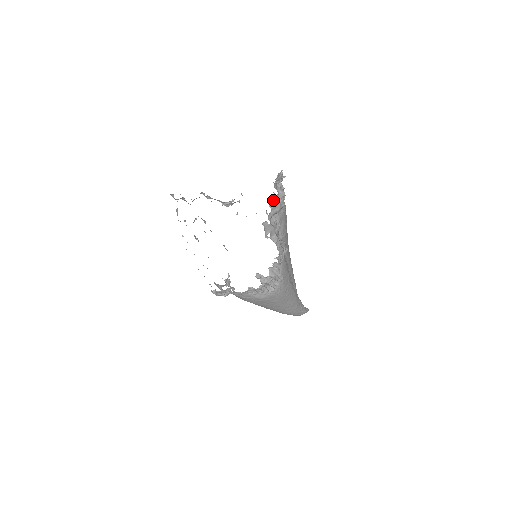
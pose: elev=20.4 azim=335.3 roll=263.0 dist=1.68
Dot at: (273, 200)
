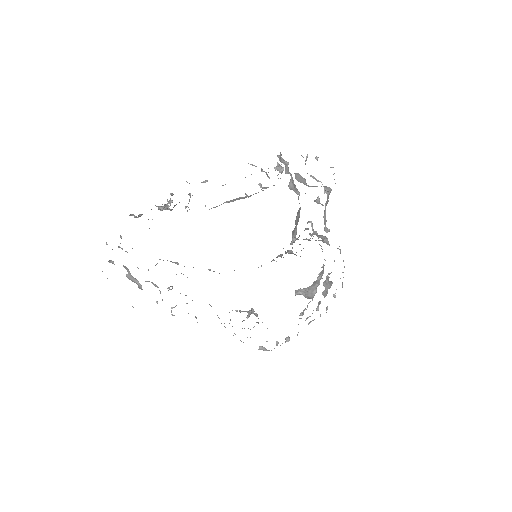
Dot at: occluded
